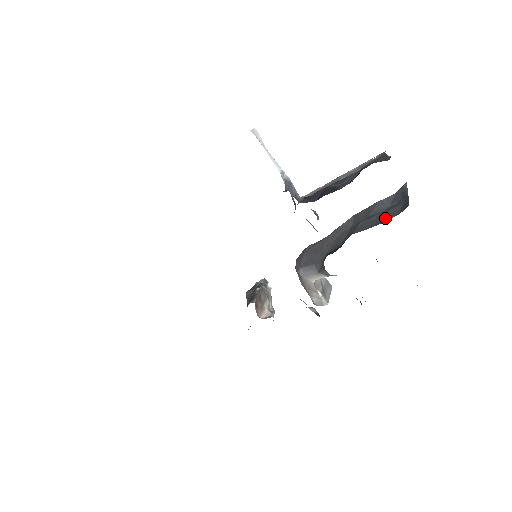
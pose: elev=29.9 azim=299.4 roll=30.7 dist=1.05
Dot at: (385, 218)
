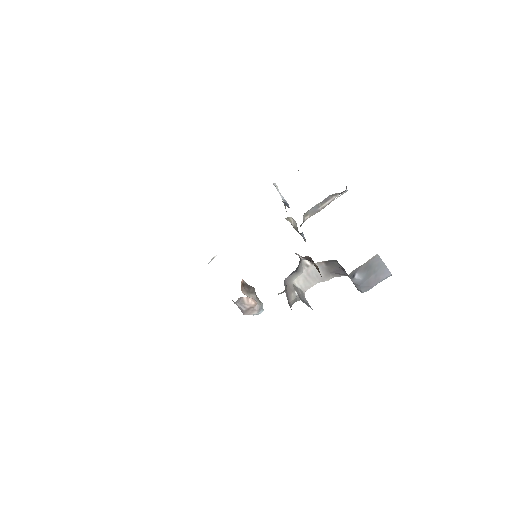
Dot at: occluded
